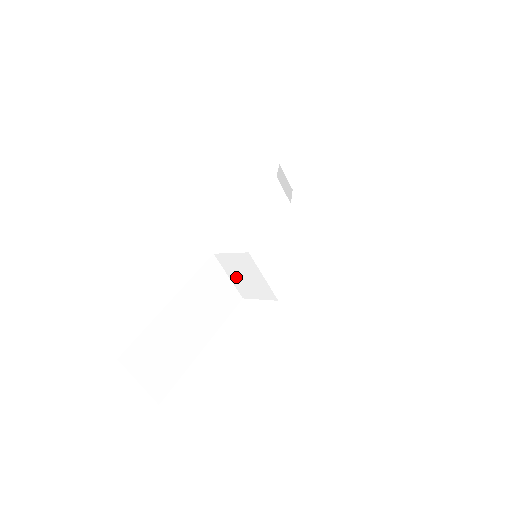
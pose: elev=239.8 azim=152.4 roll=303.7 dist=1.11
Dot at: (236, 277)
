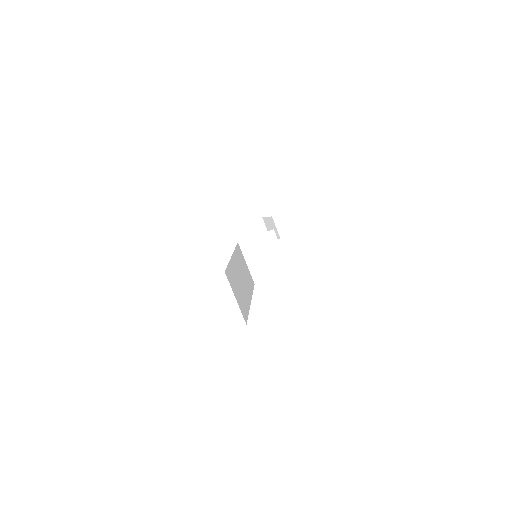
Dot at: (254, 261)
